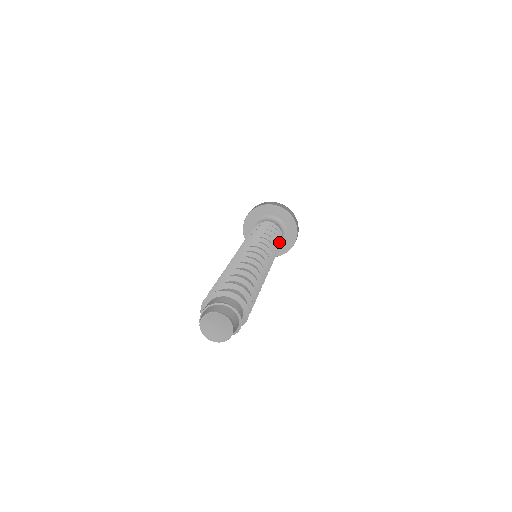
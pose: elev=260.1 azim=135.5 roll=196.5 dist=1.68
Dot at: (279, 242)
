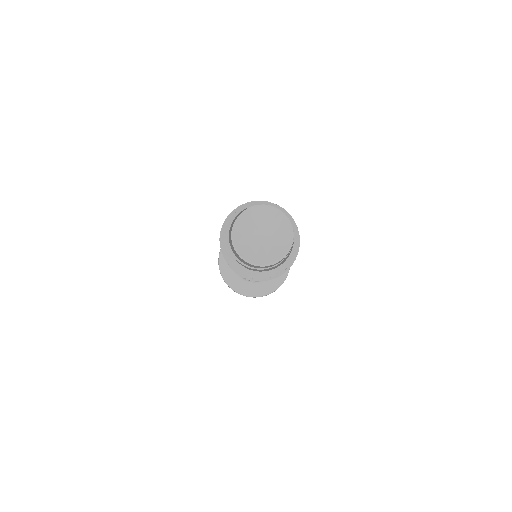
Dot at: occluded
